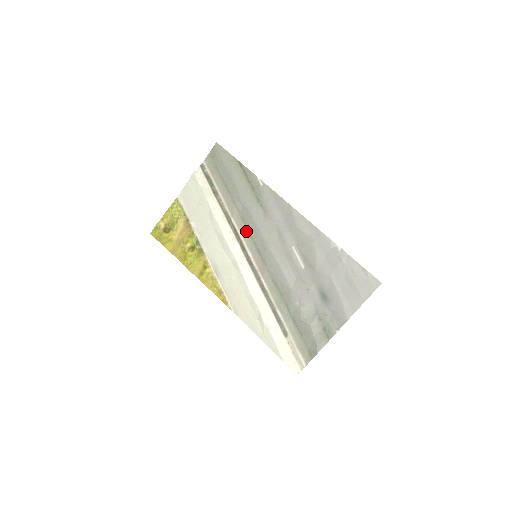
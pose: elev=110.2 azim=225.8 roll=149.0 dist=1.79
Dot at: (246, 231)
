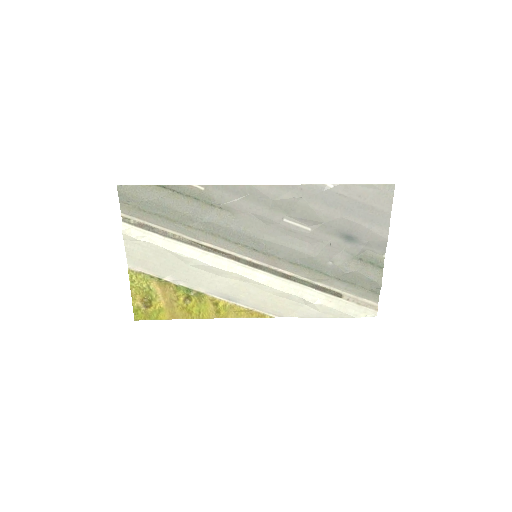
Dot at: (226, 242)
